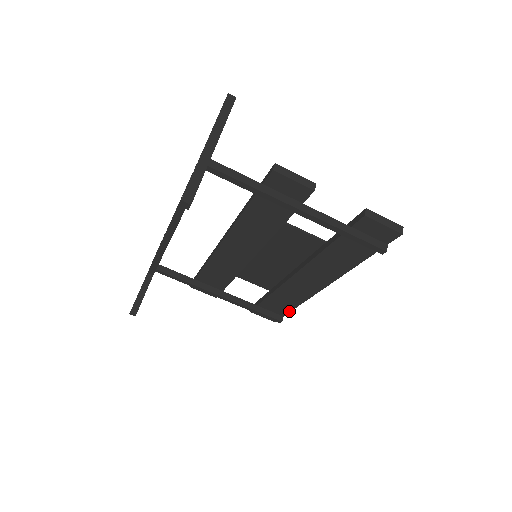
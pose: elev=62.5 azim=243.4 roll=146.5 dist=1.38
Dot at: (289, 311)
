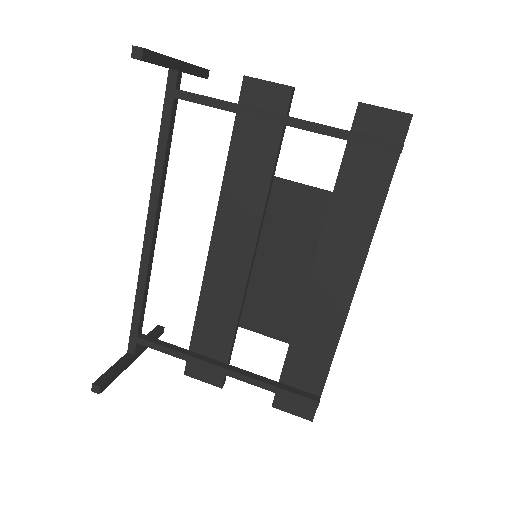
Dot at: (325, 377)
